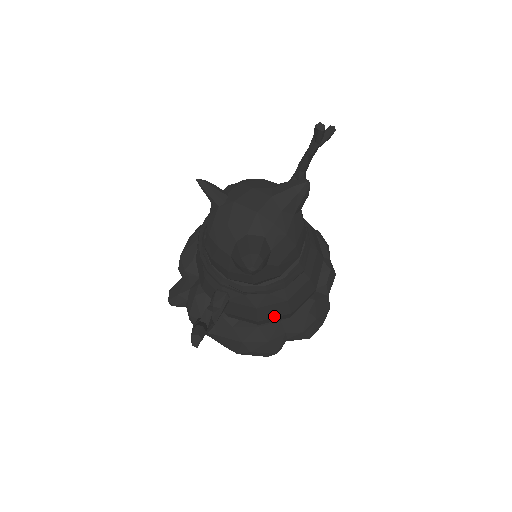
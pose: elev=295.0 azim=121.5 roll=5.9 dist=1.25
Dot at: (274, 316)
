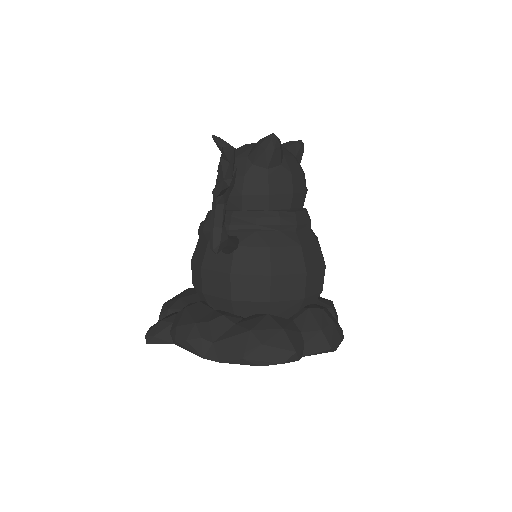
Dot at: (288, 272)
